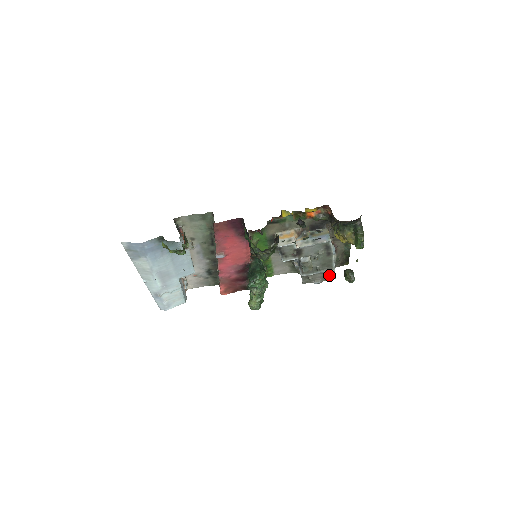
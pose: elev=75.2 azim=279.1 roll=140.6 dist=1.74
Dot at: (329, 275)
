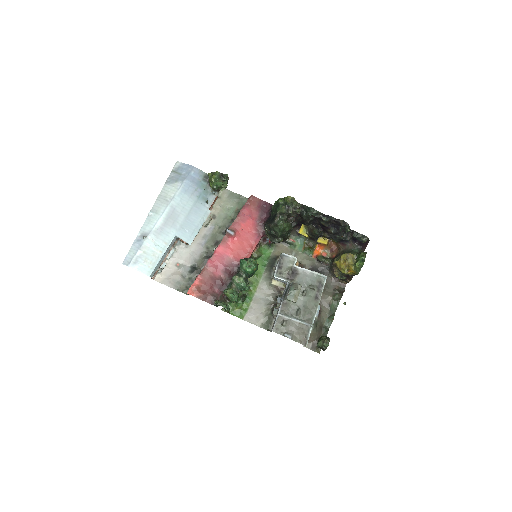
Dot at: (303, 334)
